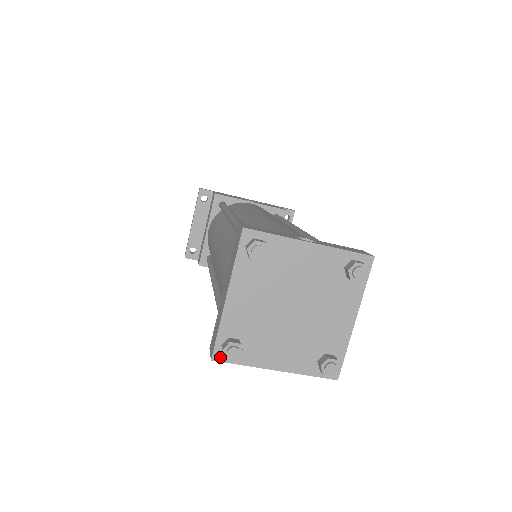
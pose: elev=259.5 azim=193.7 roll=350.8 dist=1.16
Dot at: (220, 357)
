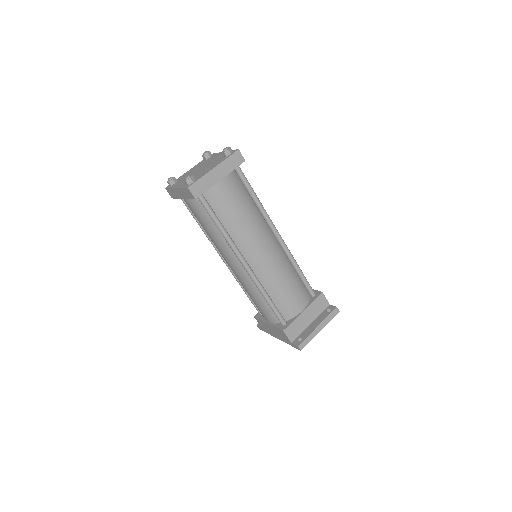
Dot at: occluded
